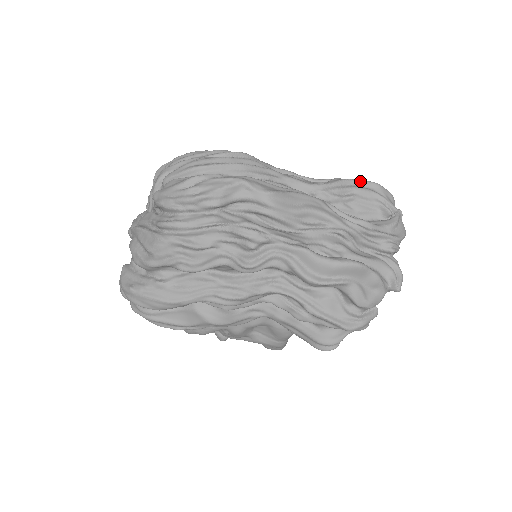
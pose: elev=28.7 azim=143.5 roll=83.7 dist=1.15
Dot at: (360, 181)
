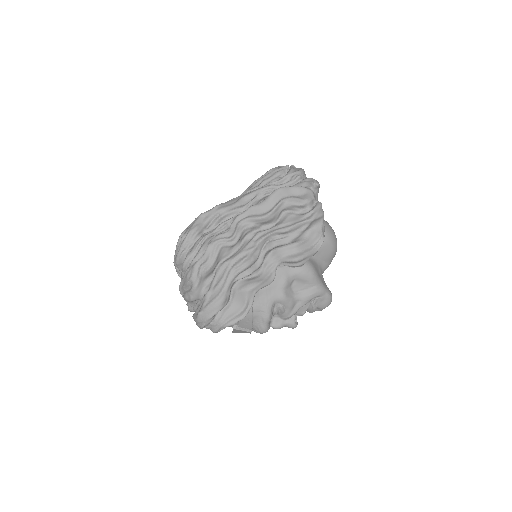
Dot at: (262, 176)
